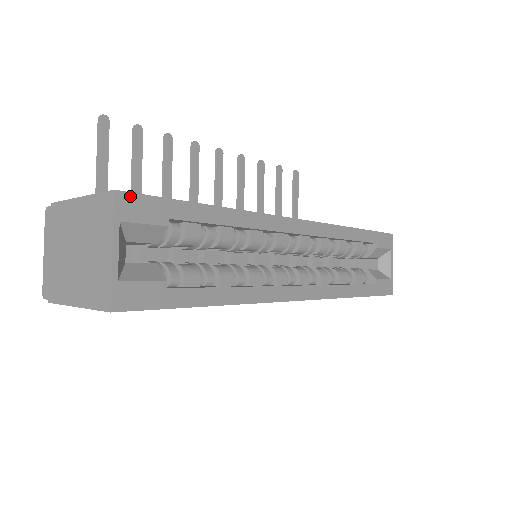
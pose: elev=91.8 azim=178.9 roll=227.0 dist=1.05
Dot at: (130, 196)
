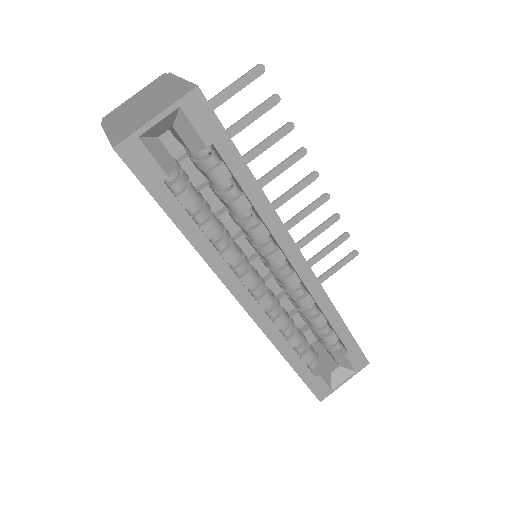
Dot at: (204, 101)
